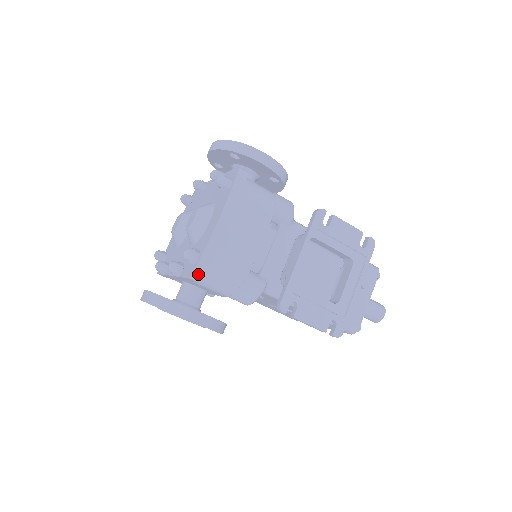
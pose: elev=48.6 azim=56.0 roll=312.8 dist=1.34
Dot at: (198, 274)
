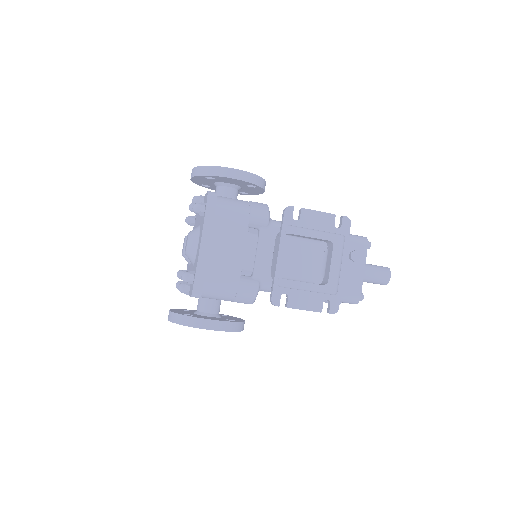
Dot at: (197, 292)
